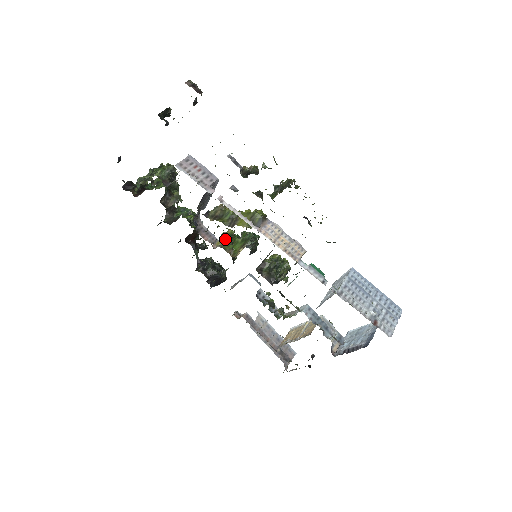
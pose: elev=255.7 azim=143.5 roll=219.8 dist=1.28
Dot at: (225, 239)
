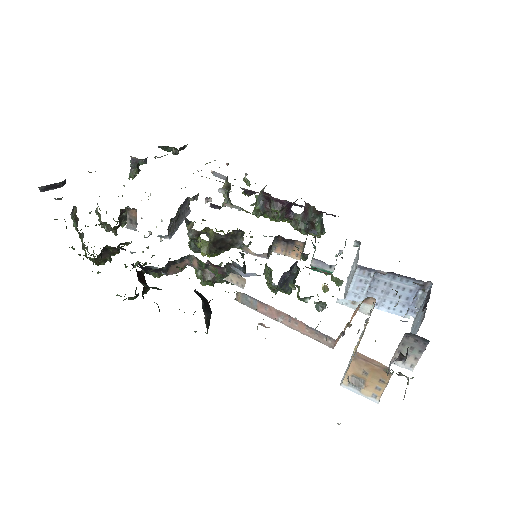
Dot at: occluded
